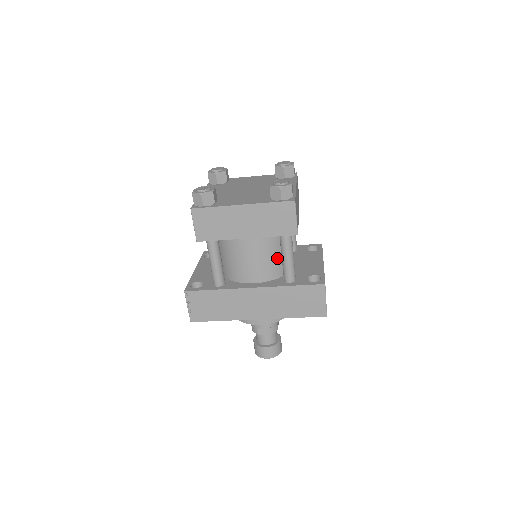
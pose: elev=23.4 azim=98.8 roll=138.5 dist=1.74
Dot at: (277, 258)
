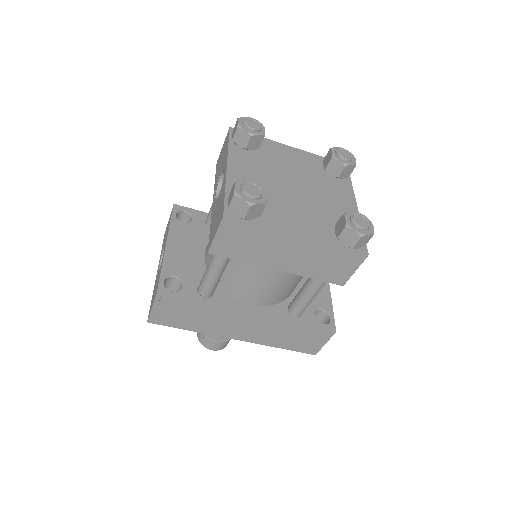
Dot at: (293, 285)
